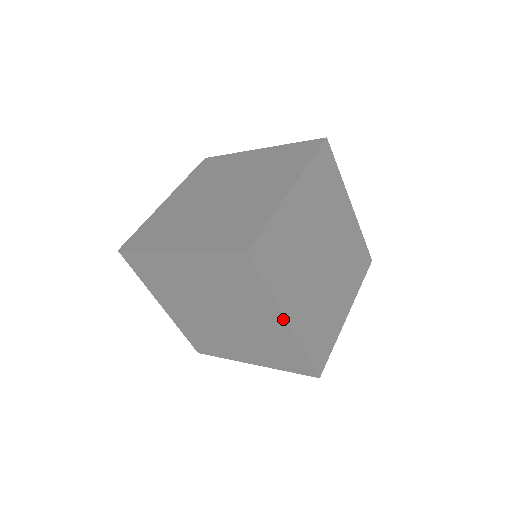
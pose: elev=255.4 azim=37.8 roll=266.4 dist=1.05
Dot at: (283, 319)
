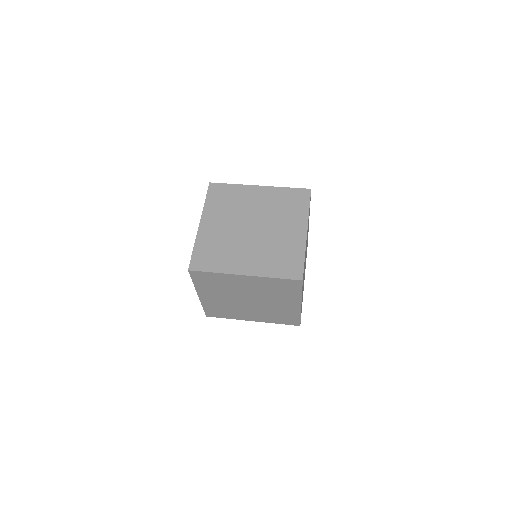
Dot at: (242, 276)
